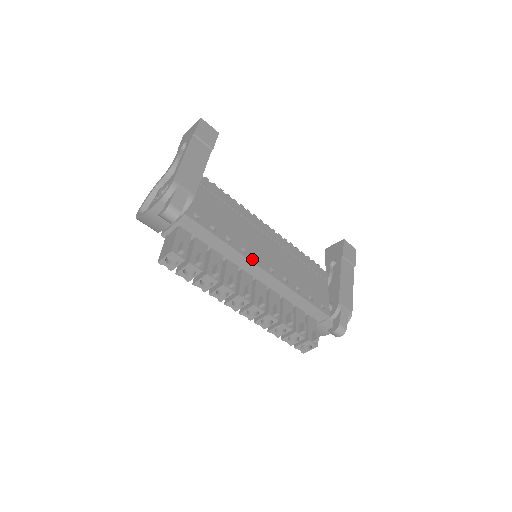
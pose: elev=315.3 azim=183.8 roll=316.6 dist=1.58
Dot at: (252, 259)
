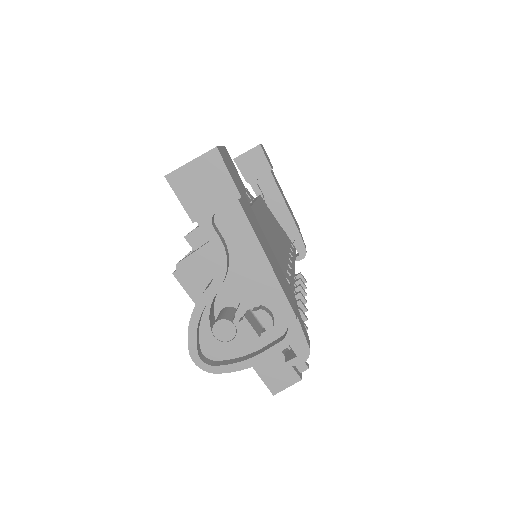
Dot at: (291, 281)
